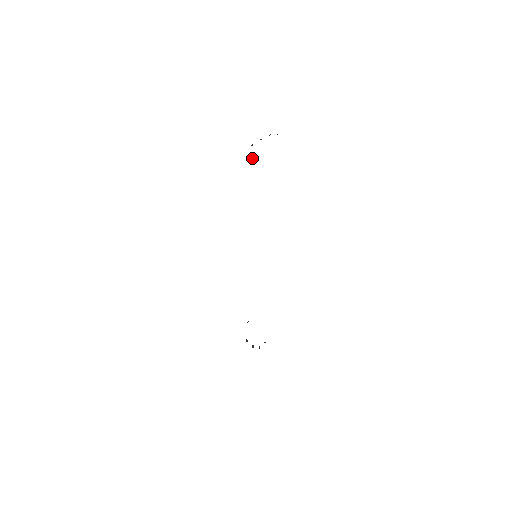
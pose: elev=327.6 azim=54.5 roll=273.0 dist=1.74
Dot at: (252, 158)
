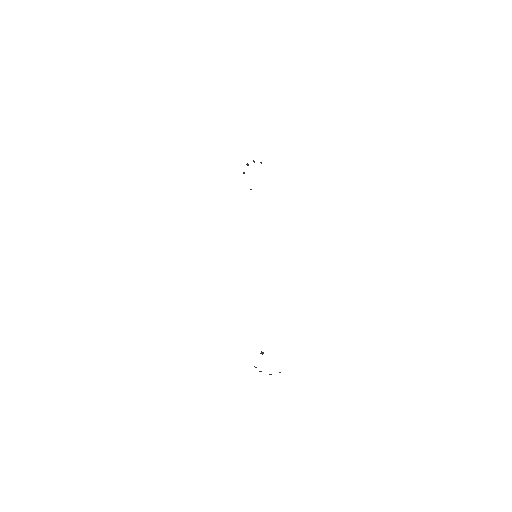
Dot at: occluded
